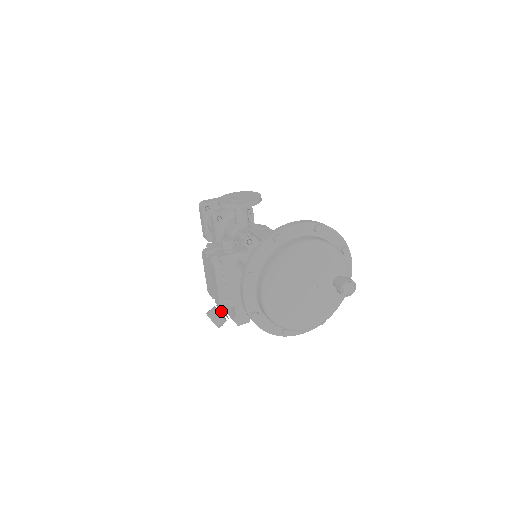
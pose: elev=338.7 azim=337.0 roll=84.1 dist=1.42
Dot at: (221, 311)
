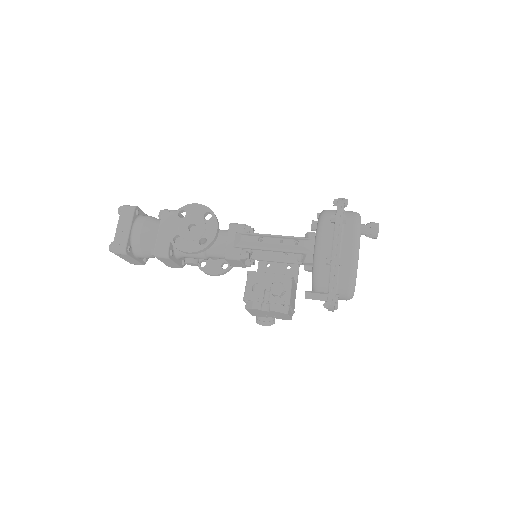
Dot at: occluded
